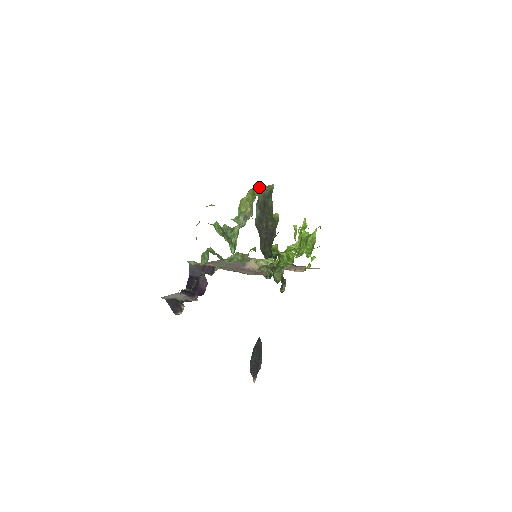
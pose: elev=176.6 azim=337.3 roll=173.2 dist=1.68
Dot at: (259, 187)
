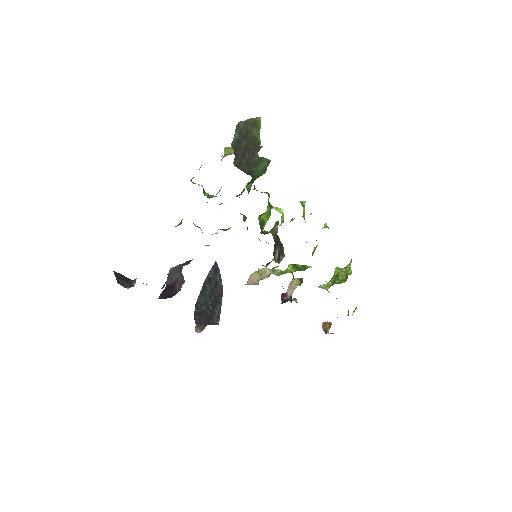
Dot at: occluded
